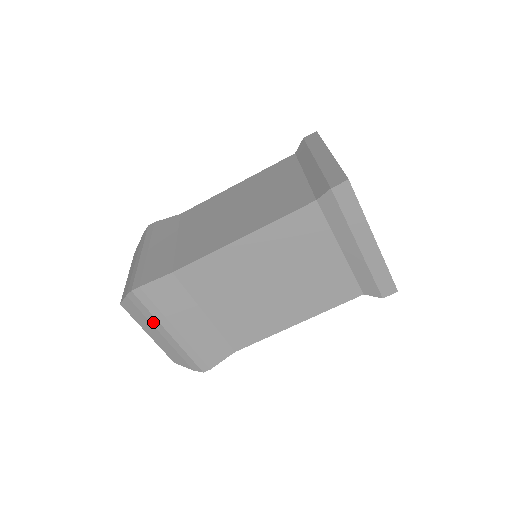
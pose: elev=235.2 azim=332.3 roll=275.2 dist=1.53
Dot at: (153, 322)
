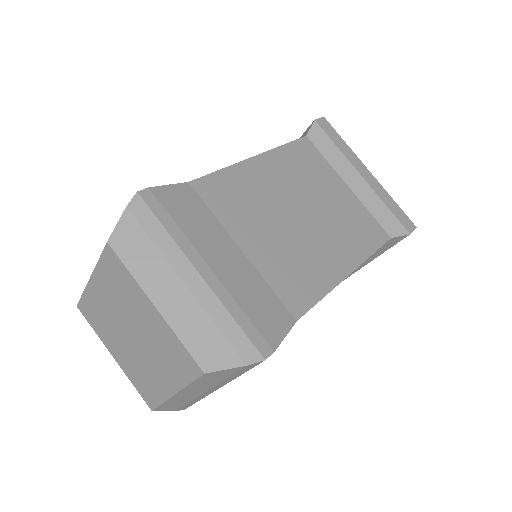
Dot at: (169, 254)
